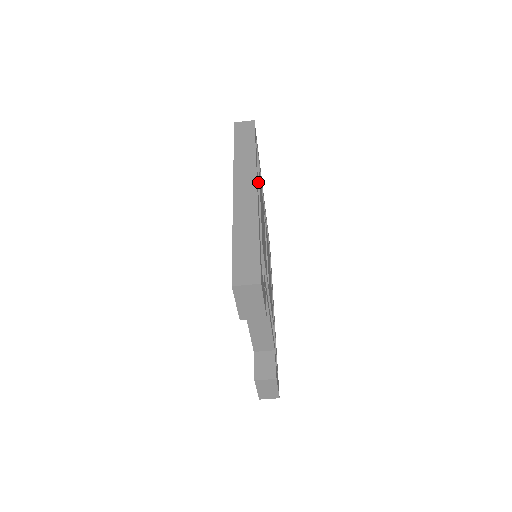
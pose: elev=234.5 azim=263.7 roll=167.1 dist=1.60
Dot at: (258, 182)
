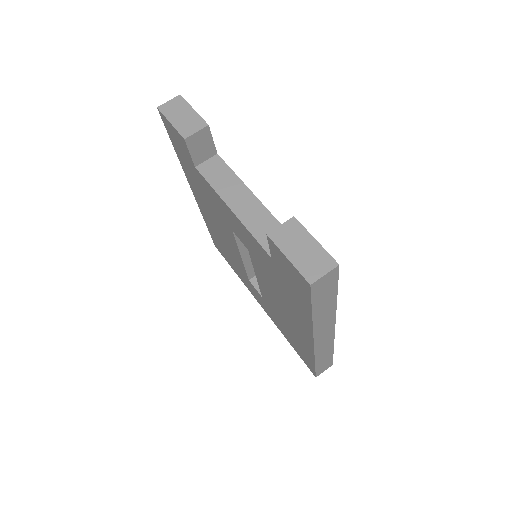
Dot at: occluded
